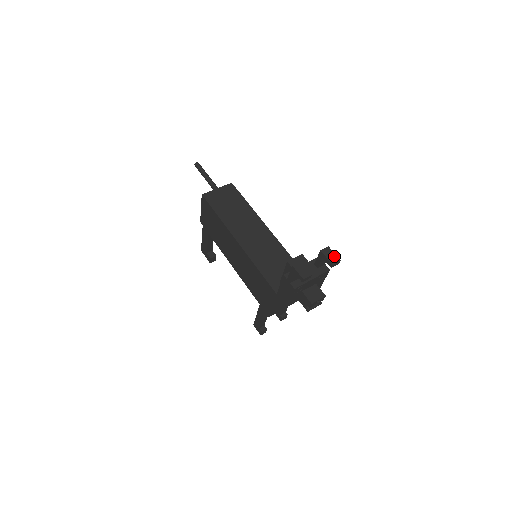
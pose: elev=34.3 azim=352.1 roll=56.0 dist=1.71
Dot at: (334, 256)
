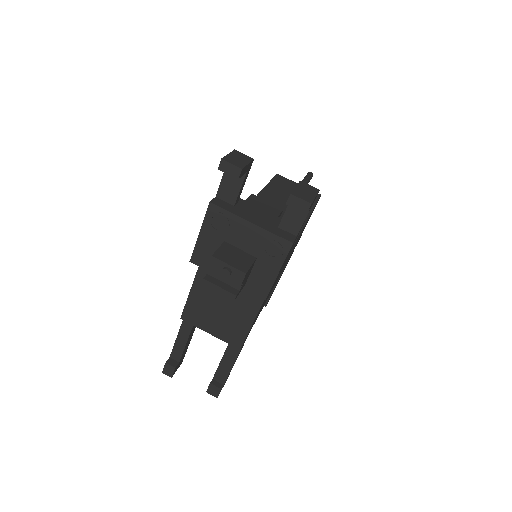
Dot at: (310, 195)
